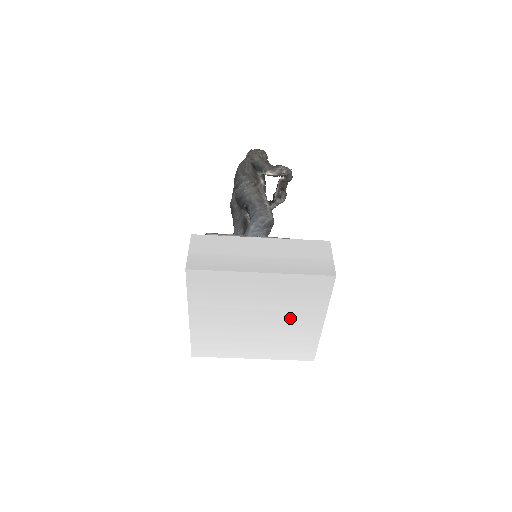
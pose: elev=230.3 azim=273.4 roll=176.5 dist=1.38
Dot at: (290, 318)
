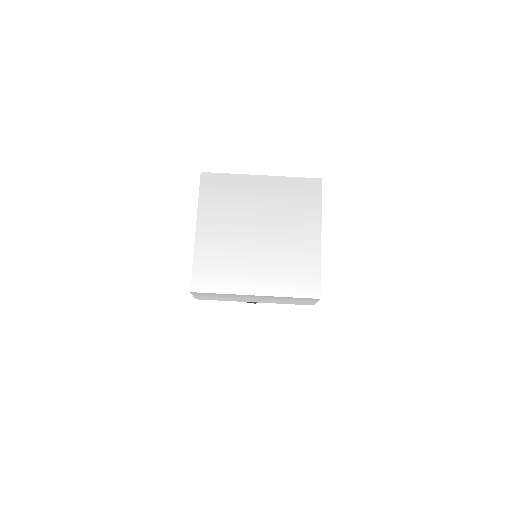
Dot at: (289, 230)
